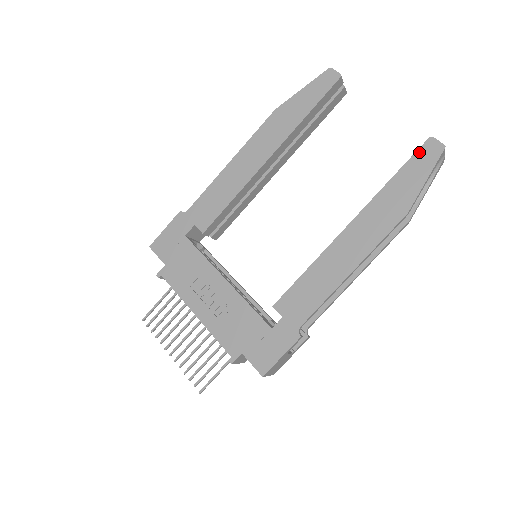
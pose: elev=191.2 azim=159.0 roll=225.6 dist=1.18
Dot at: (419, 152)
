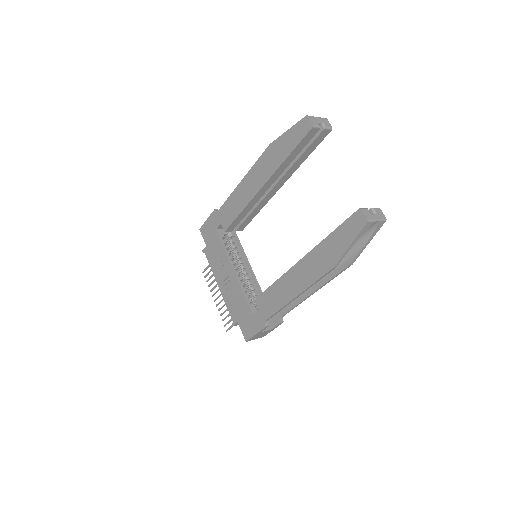
Dot at: (350, 219)
